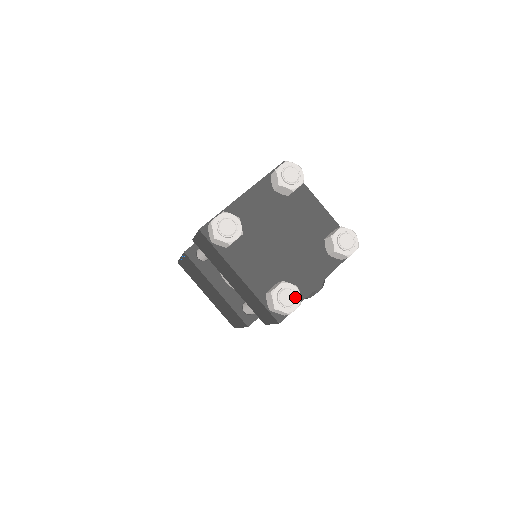
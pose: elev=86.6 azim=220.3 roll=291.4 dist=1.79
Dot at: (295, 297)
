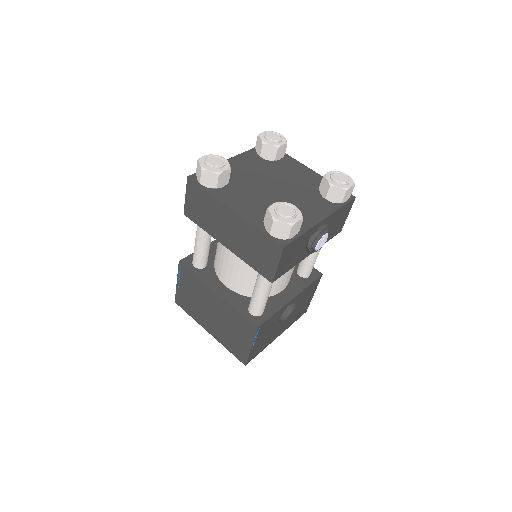
Dot at: (295, 211)
